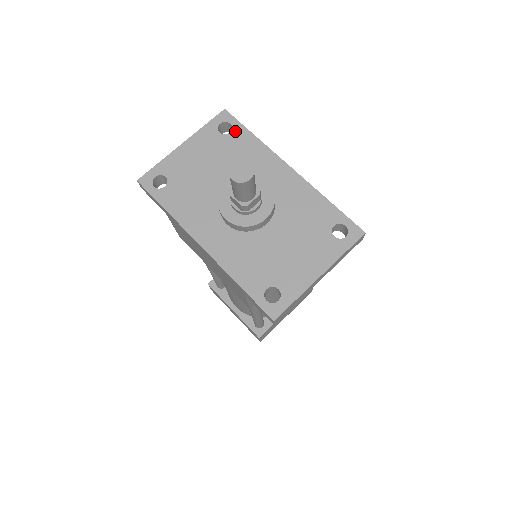
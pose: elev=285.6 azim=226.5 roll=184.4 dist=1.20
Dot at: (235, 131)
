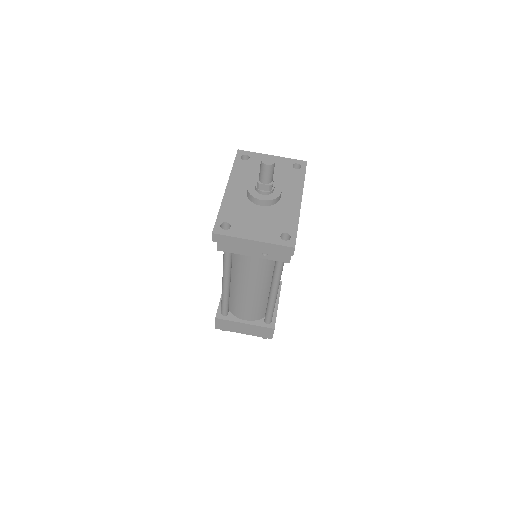
Dot at: (299, 171)
